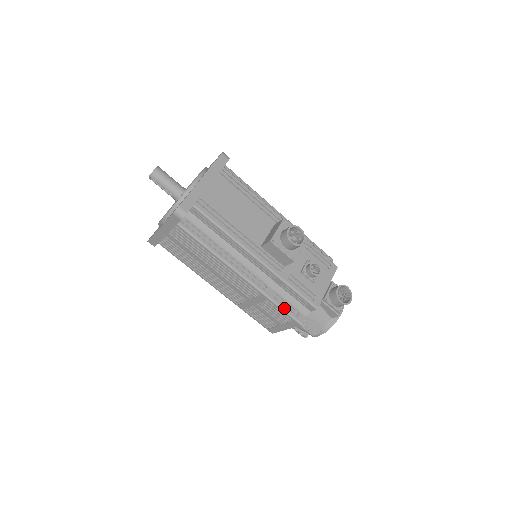
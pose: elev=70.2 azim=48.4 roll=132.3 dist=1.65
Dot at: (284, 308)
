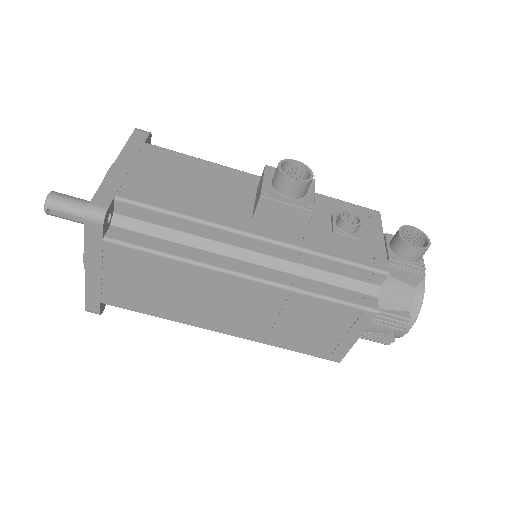
Dot at: (337, 298)
